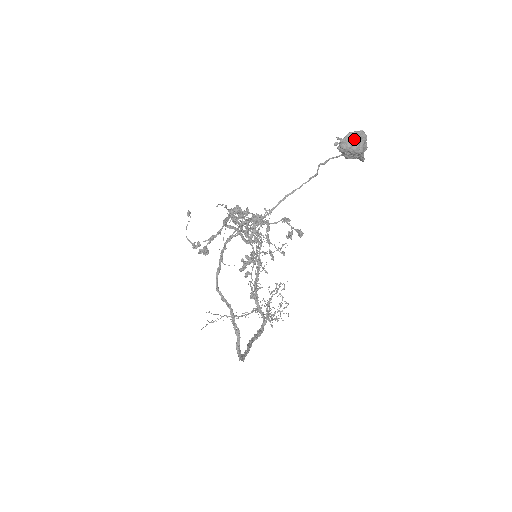
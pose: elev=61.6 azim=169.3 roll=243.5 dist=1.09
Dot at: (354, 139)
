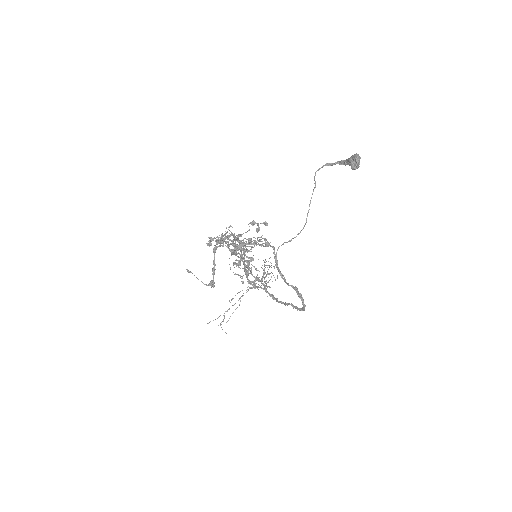
Dot at: (359, 160)
